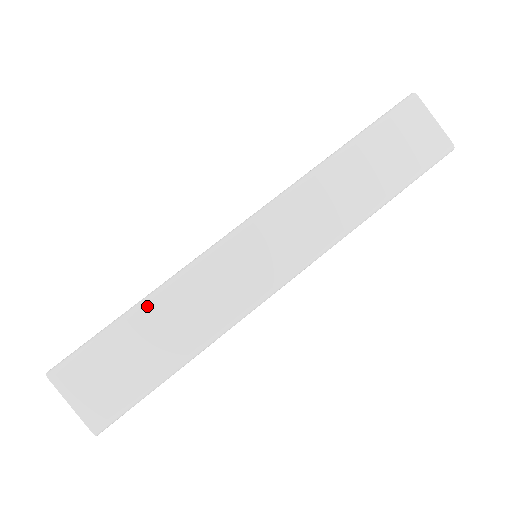
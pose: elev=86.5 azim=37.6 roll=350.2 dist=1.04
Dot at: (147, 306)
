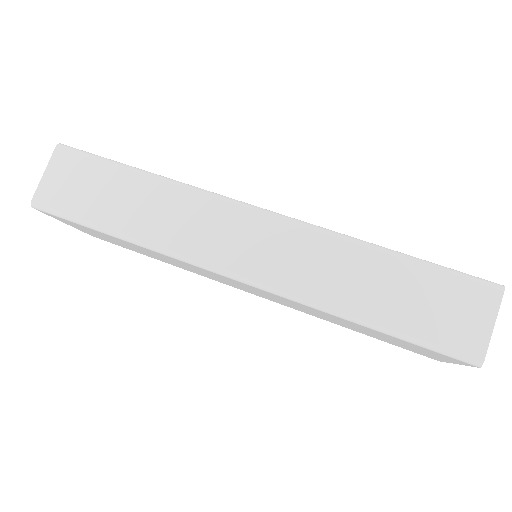
Dot at: (146, 177)
